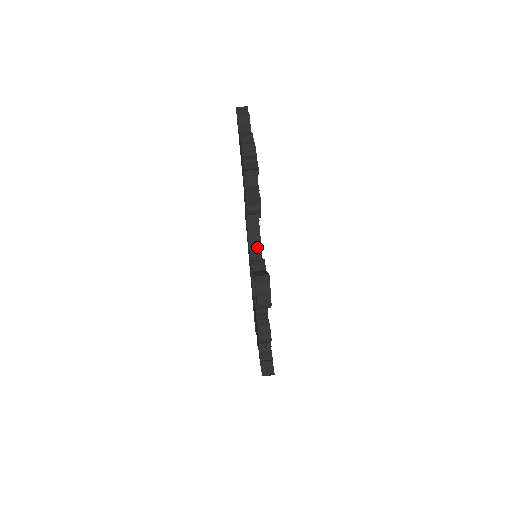
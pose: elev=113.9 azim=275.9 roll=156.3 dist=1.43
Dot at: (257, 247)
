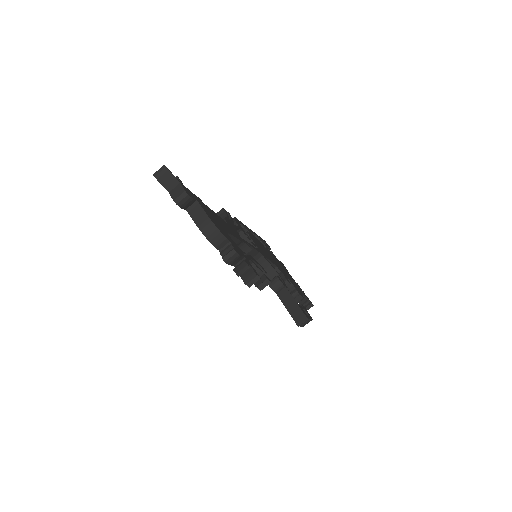
Dot at: (255, 254)
